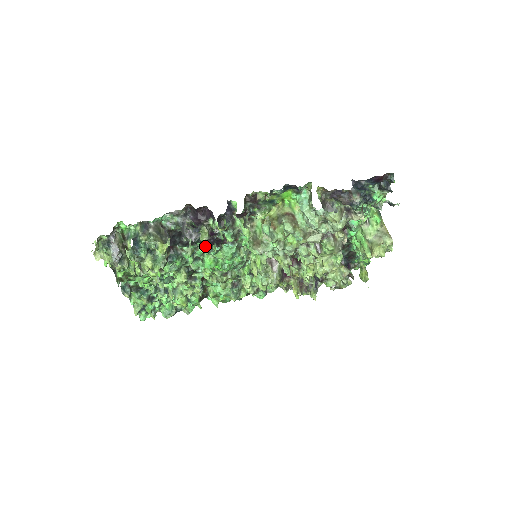
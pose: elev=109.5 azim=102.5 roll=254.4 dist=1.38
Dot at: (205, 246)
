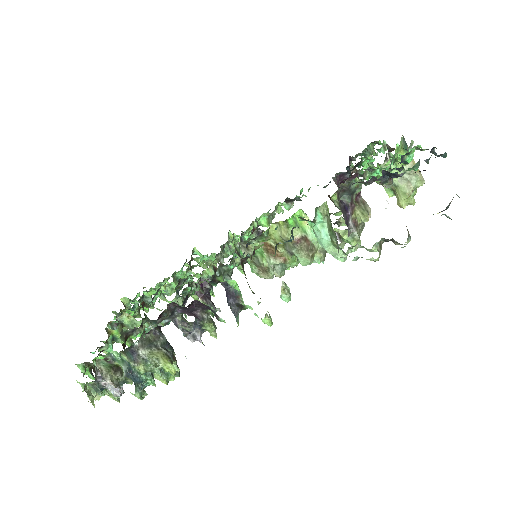
Dot at: occluded
